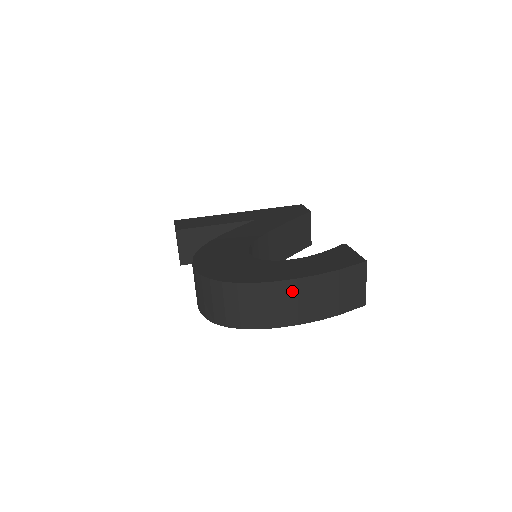
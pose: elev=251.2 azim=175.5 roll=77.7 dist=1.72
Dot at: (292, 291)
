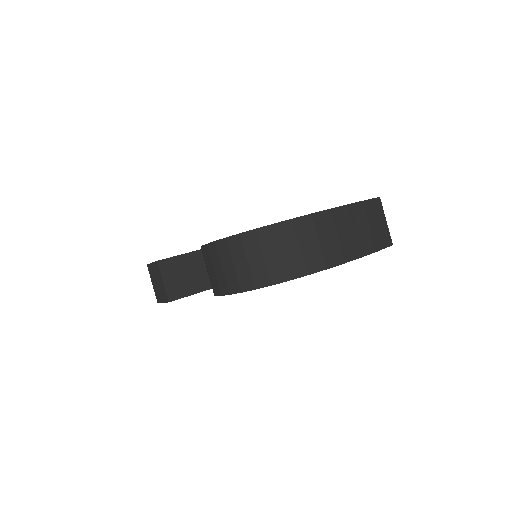
Dot at: (329, 223)
